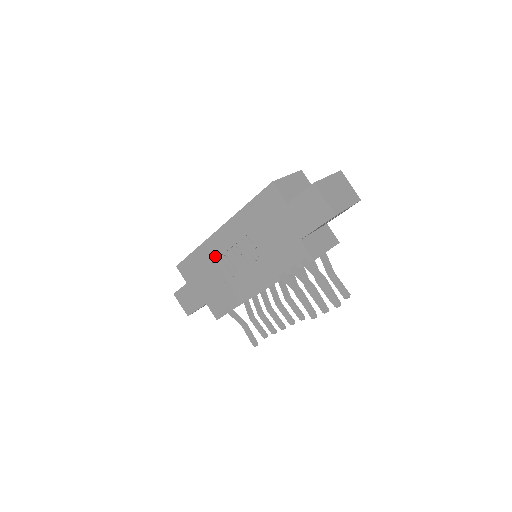
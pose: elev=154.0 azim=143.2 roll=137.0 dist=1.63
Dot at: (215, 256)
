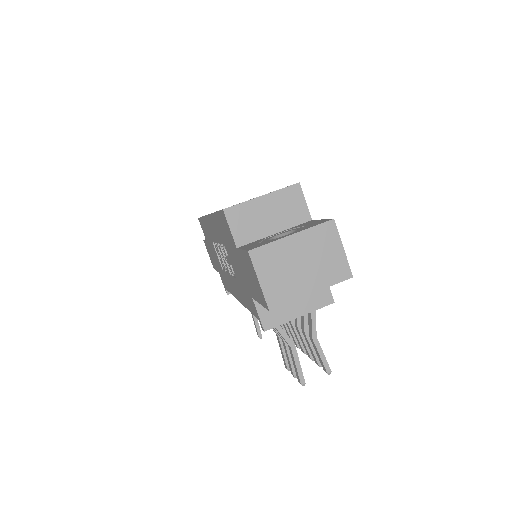
Dot at: (212, 238)
